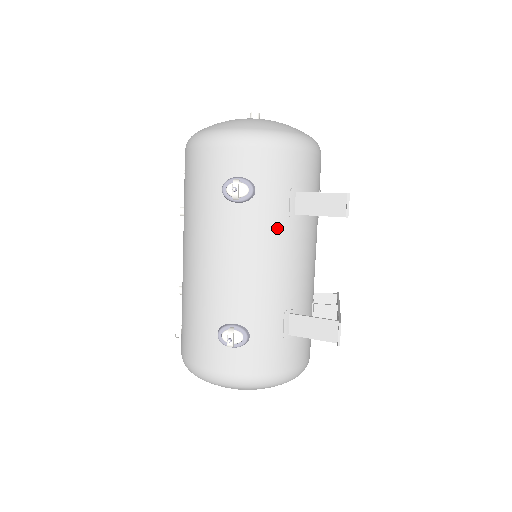
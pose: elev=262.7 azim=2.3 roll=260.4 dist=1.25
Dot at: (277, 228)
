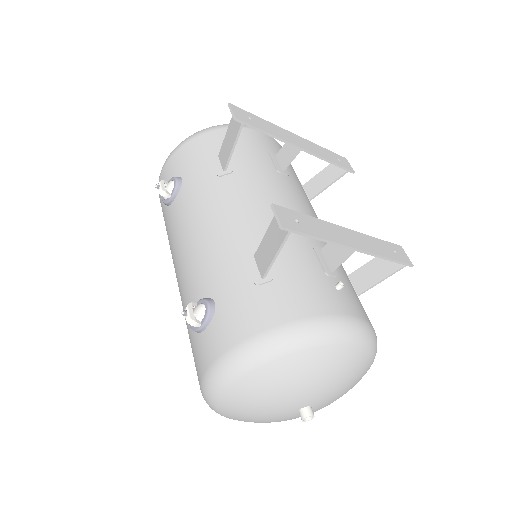
Dot at: (208, 191)
